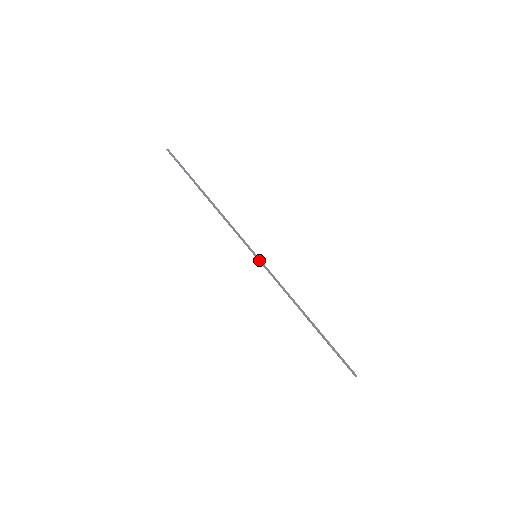
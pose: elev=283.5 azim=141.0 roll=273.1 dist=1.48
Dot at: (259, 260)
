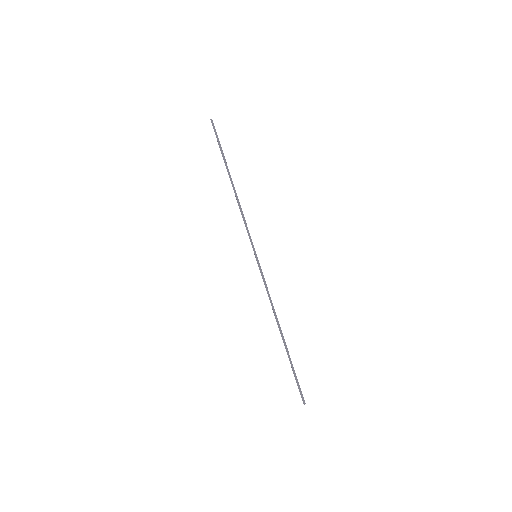
Dot at: (257, 261)
